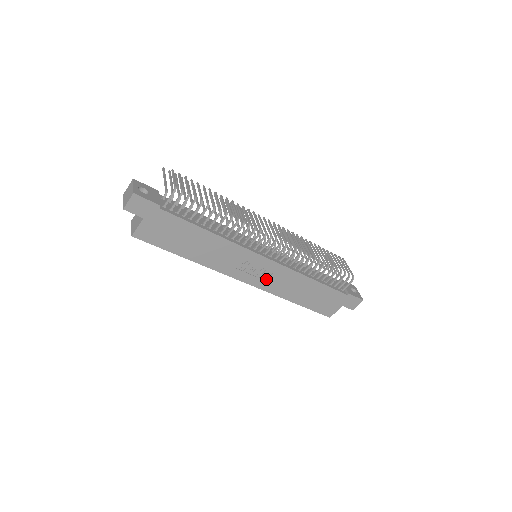
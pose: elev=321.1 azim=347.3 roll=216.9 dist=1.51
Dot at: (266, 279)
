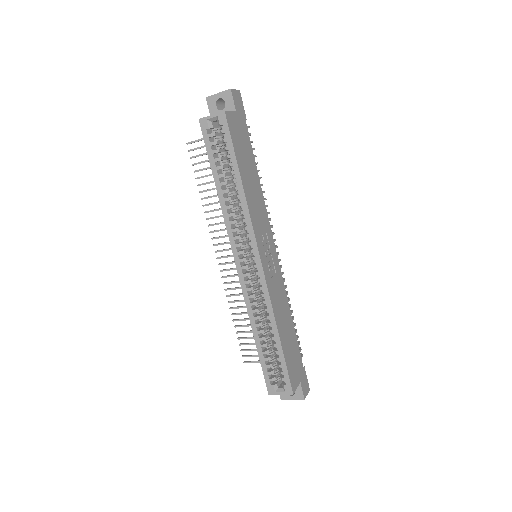
Dot at: (270, 277)
